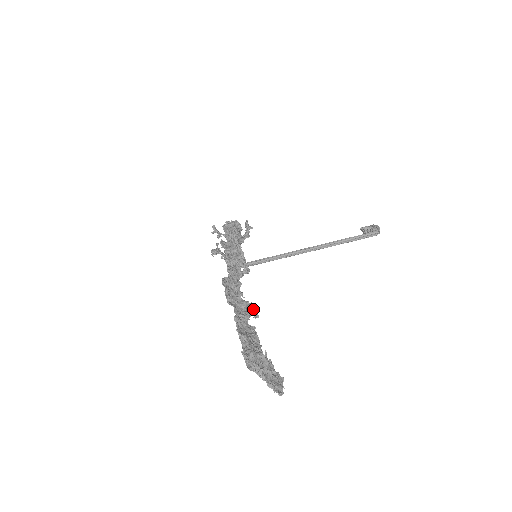
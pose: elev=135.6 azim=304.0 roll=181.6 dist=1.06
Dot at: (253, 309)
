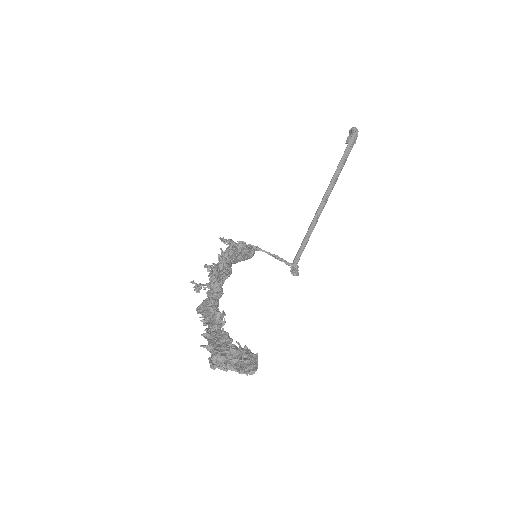
Dot at: (217, 314)
